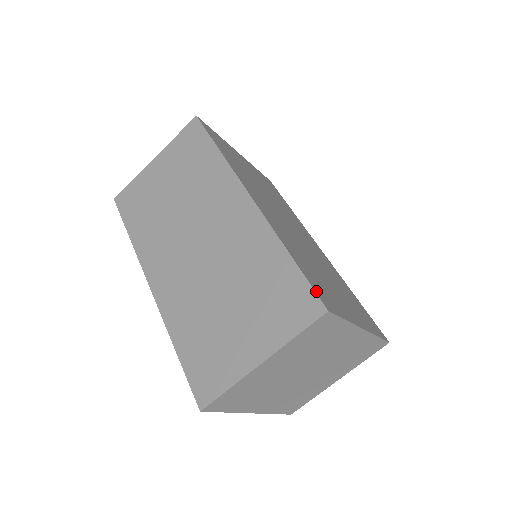
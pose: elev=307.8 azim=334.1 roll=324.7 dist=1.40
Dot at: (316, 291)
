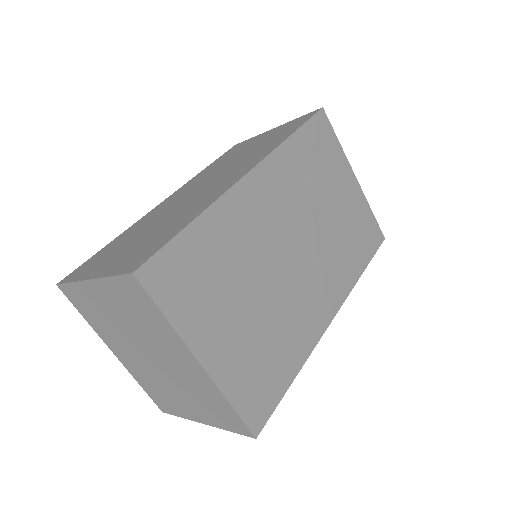
Dot at: (157, 258)
